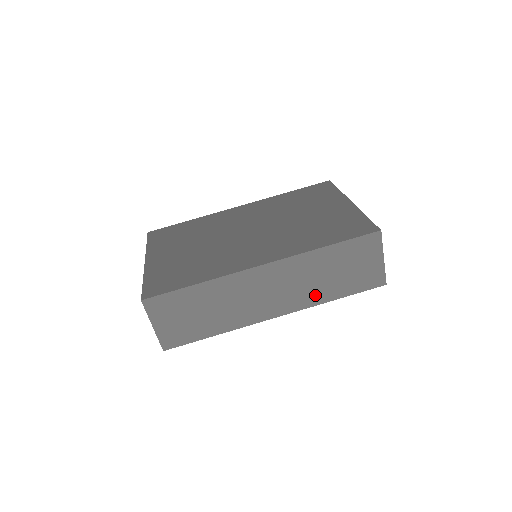
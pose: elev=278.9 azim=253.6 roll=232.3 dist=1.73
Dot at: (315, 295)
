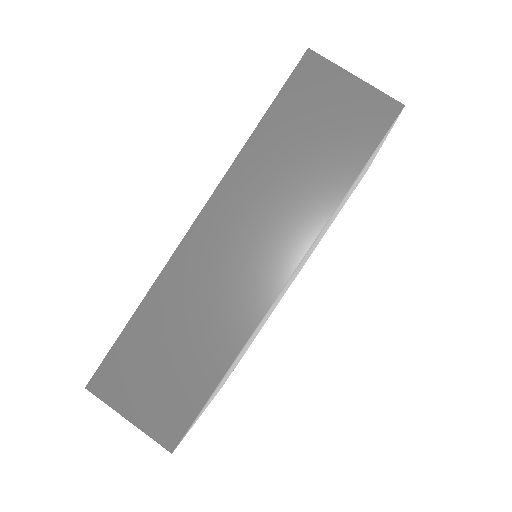
Dot at: (310, 206)
